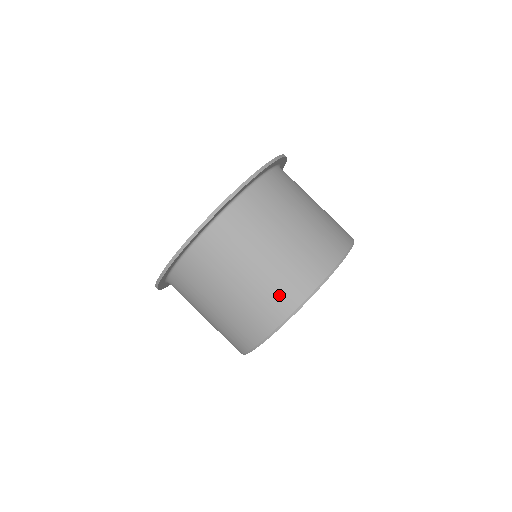
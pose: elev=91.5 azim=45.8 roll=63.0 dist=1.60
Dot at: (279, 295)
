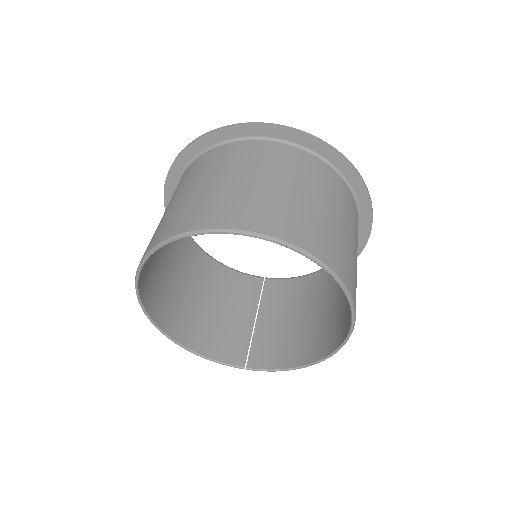
Dot at: (176, 220)
